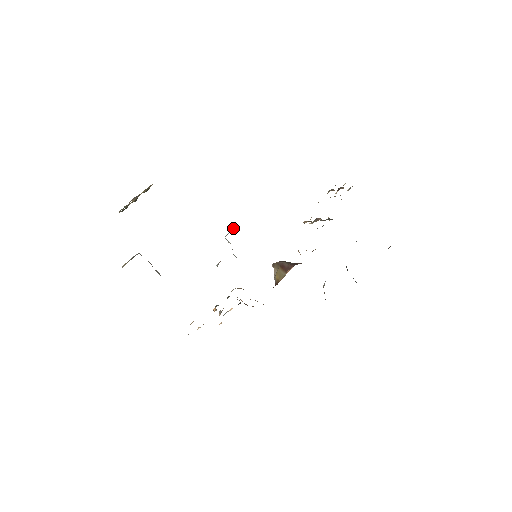
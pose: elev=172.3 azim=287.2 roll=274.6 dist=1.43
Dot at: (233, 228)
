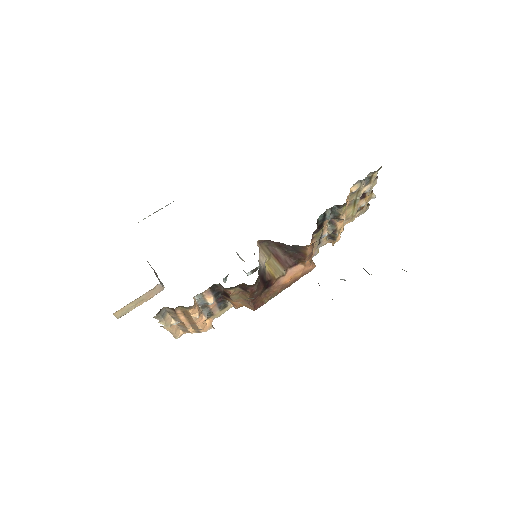
Dot at: occluded
